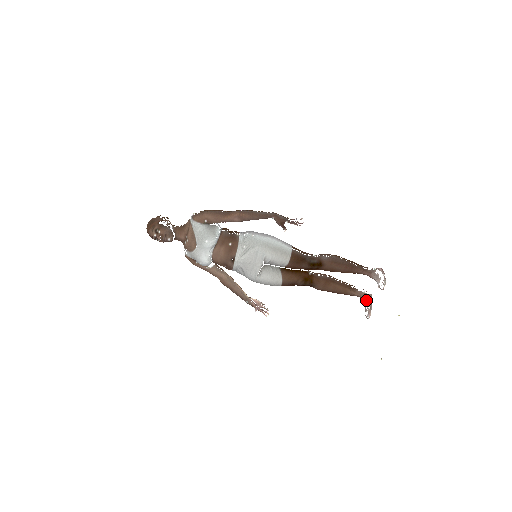
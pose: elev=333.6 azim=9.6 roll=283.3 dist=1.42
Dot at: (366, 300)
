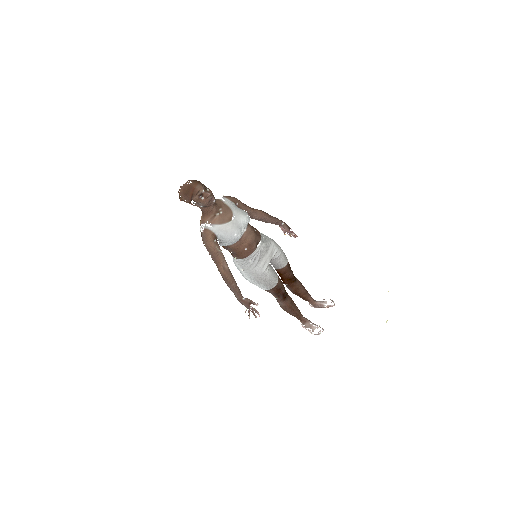
Dot at: occluded
